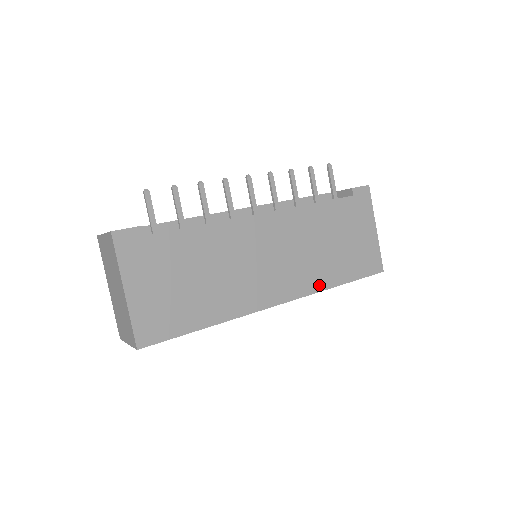
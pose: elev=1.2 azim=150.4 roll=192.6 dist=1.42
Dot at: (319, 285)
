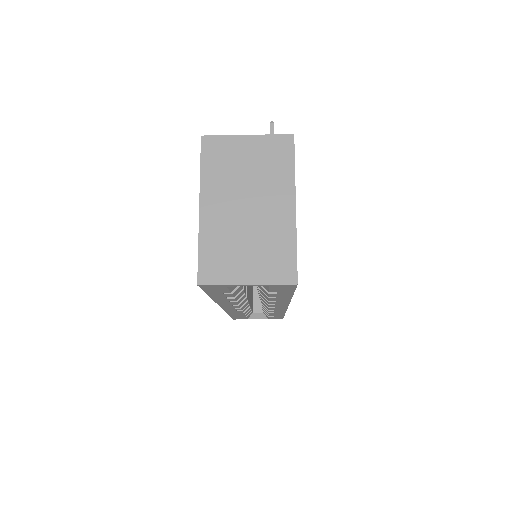
Dot at: occluded
